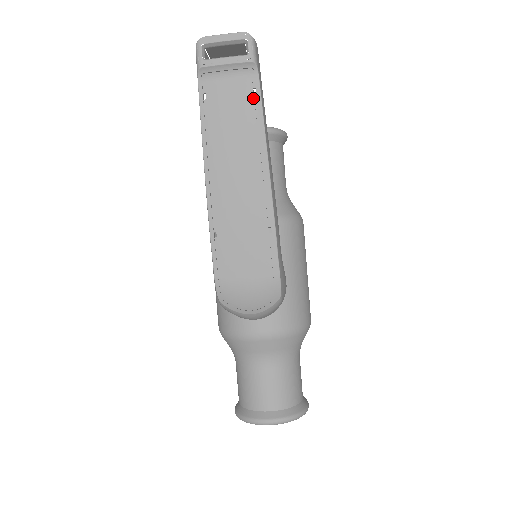
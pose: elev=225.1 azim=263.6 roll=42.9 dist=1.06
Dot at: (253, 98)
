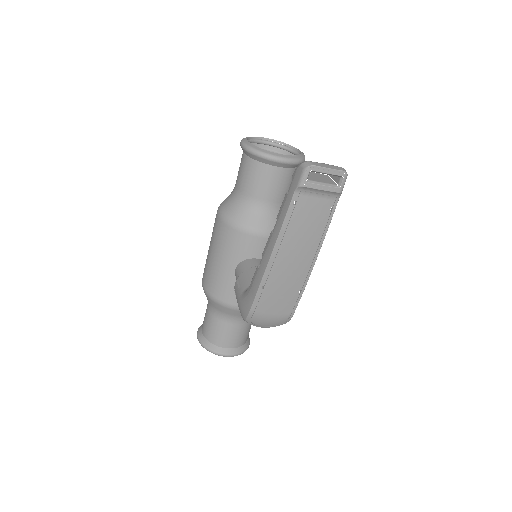
Dot at: (328, 214)
